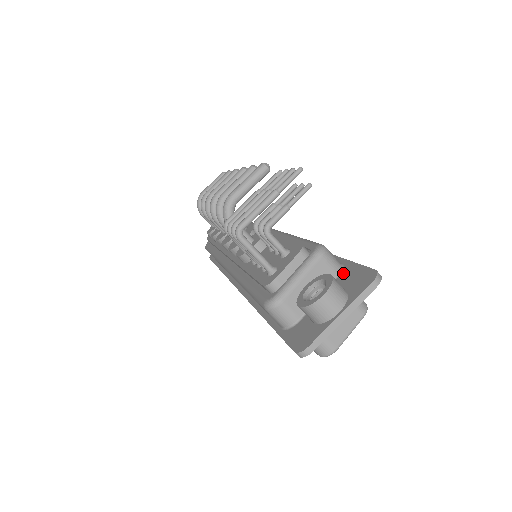
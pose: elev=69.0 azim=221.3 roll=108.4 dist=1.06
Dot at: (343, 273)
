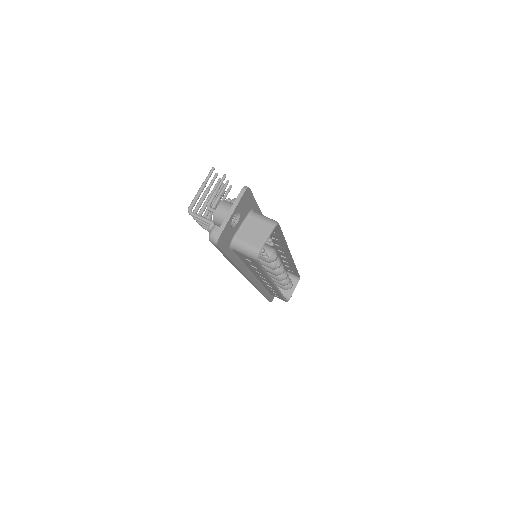
Dot at: occluded
